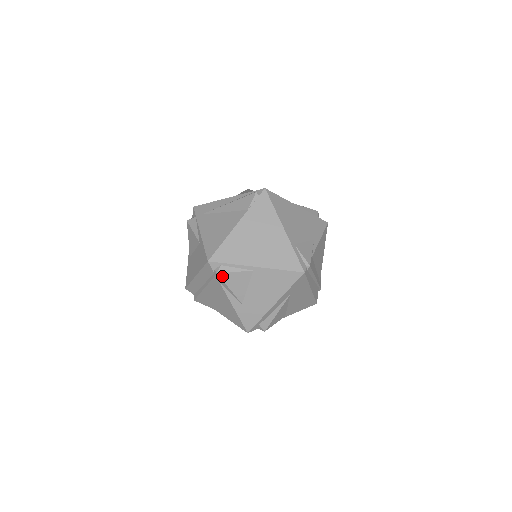
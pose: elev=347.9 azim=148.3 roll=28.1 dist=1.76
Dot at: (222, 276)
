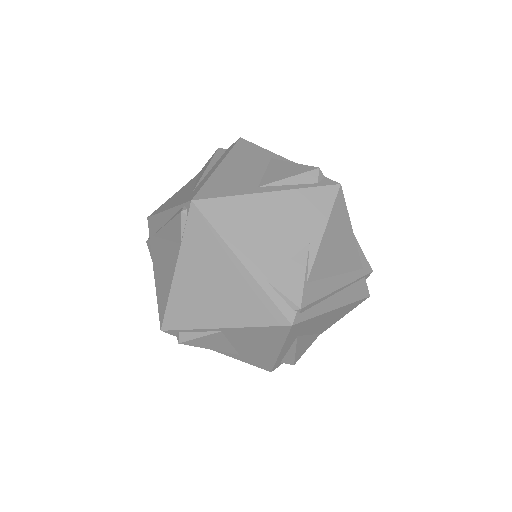
Dot at: (187, 343)
